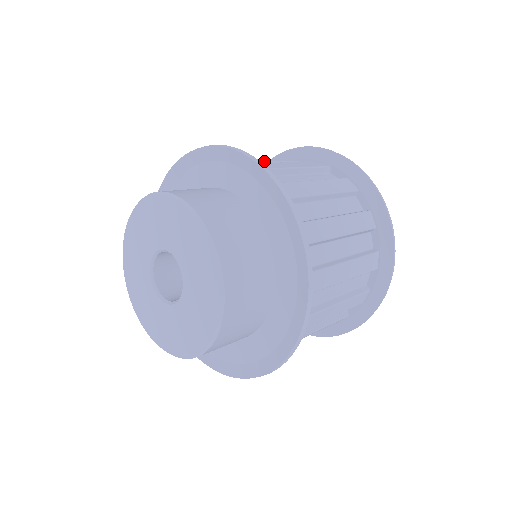
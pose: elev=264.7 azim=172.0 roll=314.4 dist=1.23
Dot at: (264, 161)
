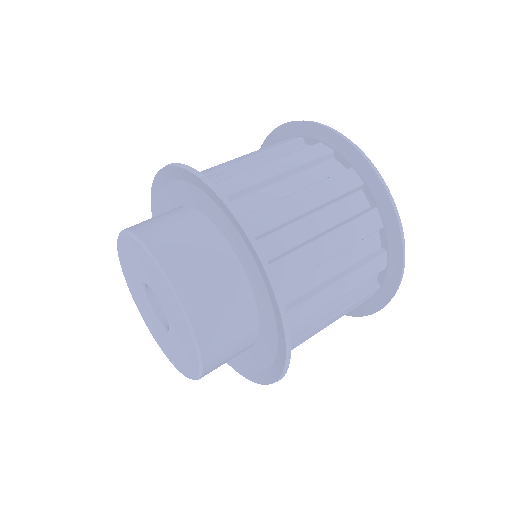
Dot at: (317, 206)
